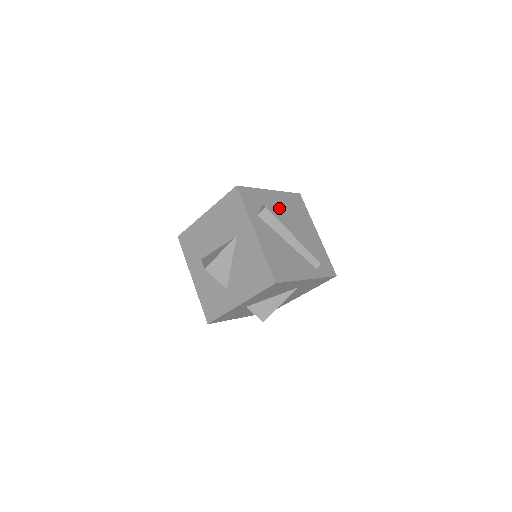
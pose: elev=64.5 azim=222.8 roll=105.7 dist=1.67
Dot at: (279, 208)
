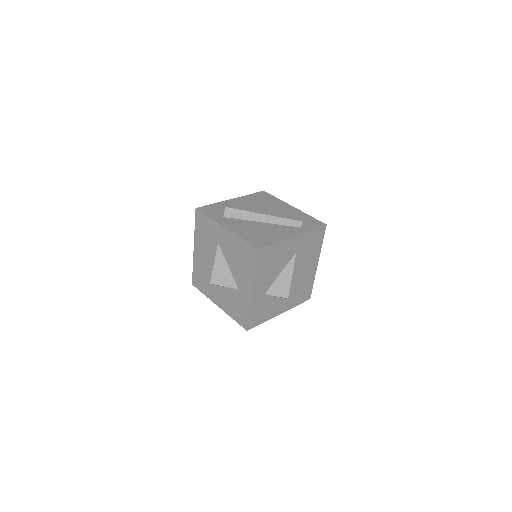
Dot at: (244, 206)
